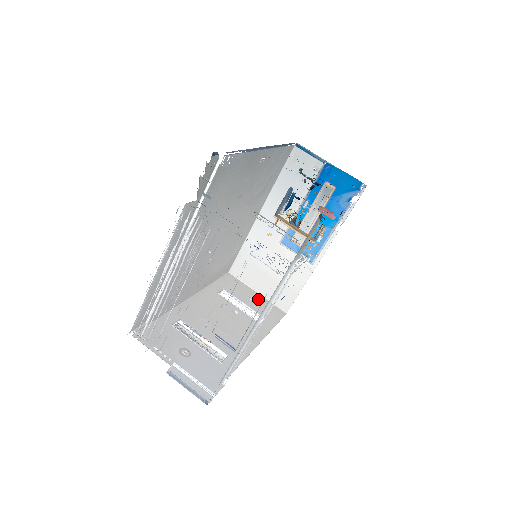
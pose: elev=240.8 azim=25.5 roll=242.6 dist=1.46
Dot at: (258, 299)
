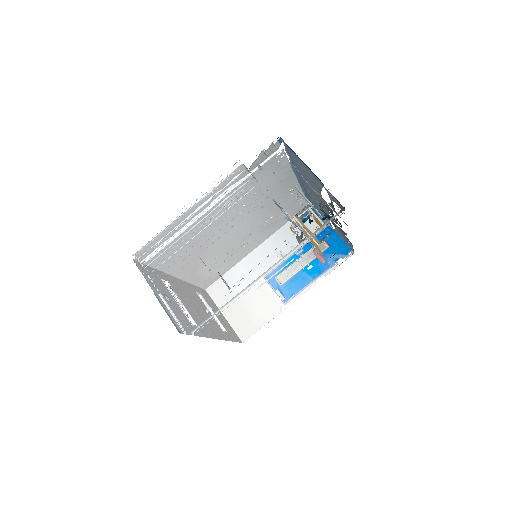
Dot at: (224, 319)
